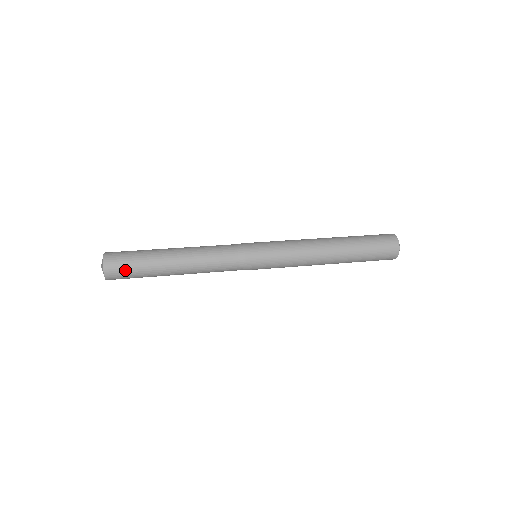
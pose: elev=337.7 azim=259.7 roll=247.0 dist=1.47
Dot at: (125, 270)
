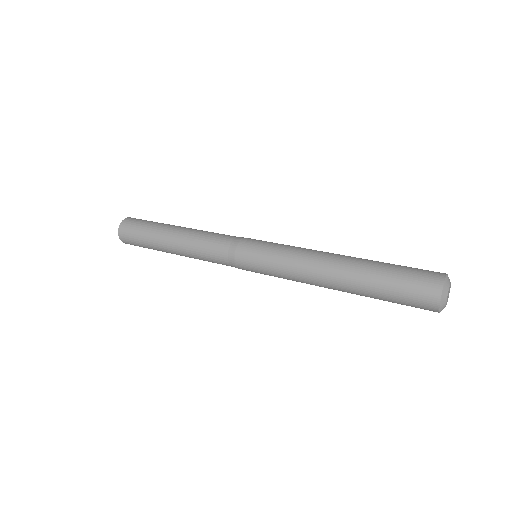
Dot at: (136, 225)
